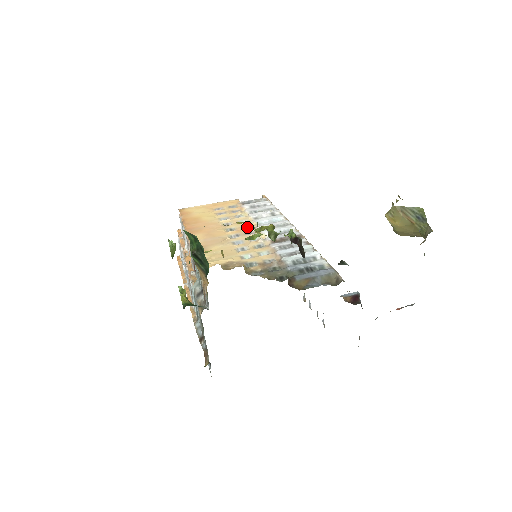
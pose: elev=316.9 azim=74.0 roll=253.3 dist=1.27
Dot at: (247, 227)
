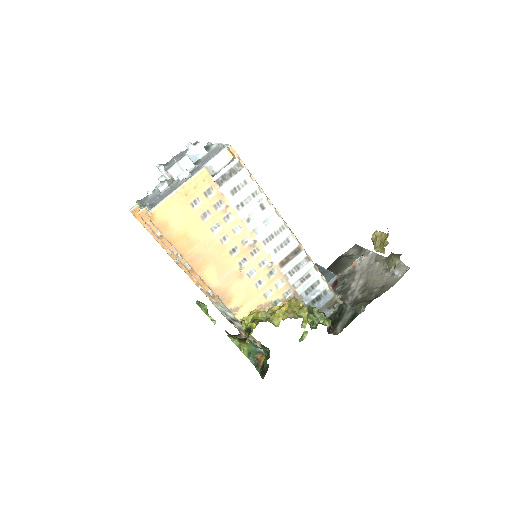
Dot at: (246, 240)
